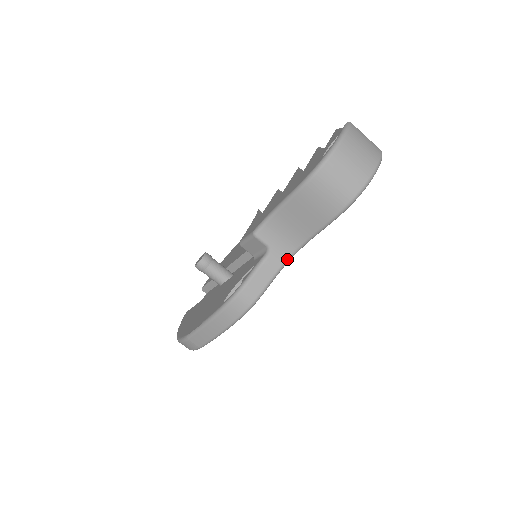
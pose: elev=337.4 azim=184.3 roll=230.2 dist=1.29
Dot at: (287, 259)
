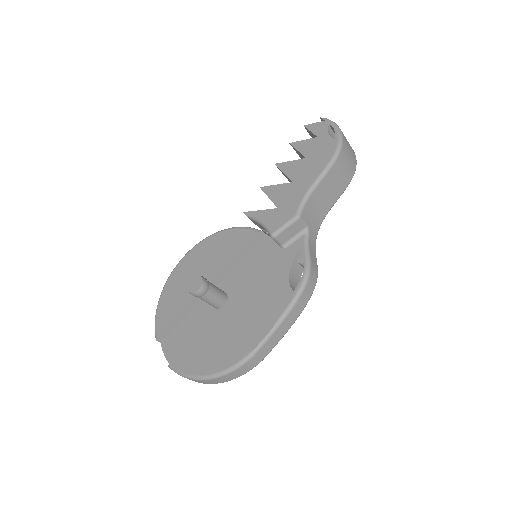
Dot at: (317, 234)
